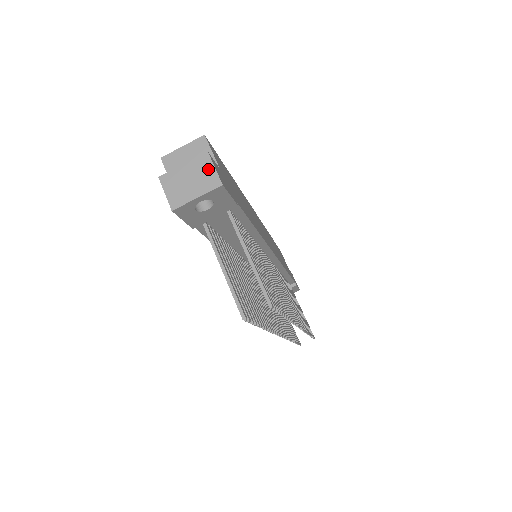
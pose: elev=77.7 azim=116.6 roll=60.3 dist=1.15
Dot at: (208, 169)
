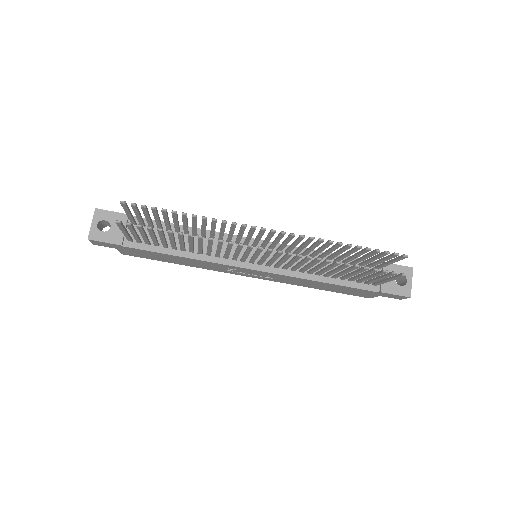
Dot at: occluded
